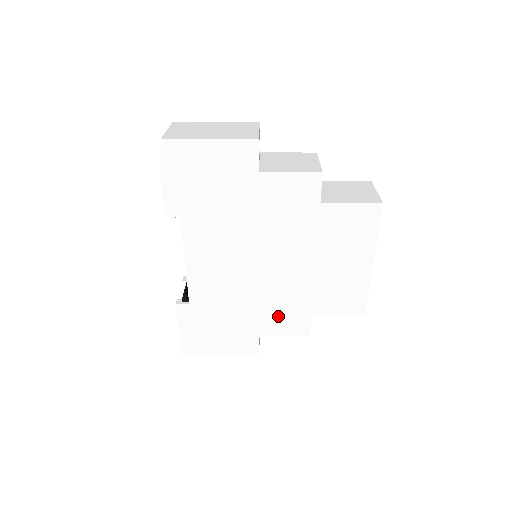
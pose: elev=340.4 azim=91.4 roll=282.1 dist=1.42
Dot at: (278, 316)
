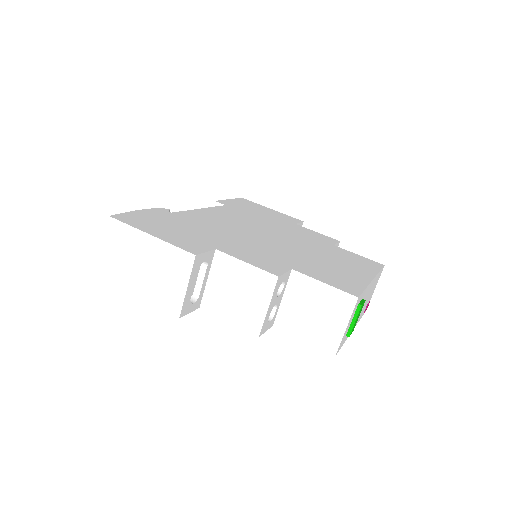
Dot at: occluded
